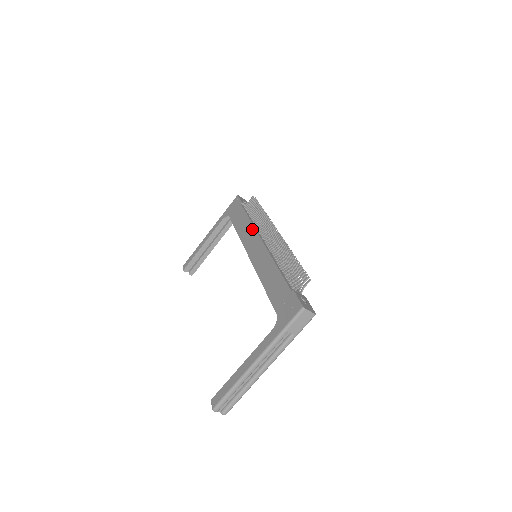
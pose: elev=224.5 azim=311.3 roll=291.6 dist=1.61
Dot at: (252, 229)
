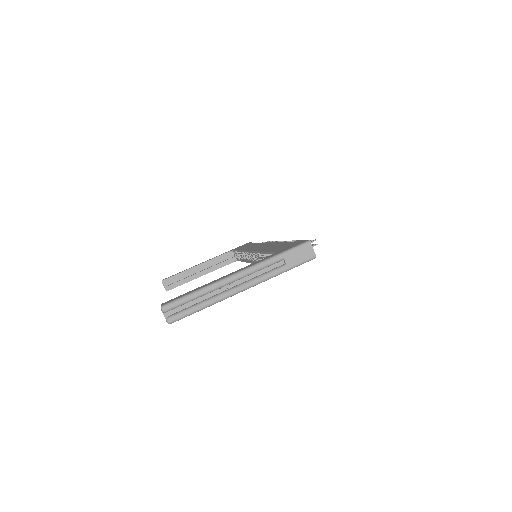
Dot at: (260, 243)
